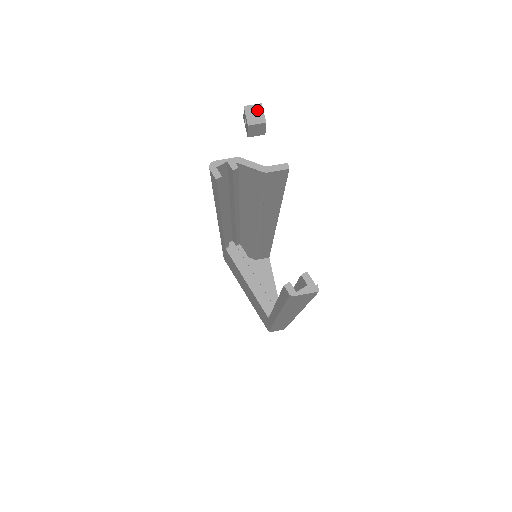
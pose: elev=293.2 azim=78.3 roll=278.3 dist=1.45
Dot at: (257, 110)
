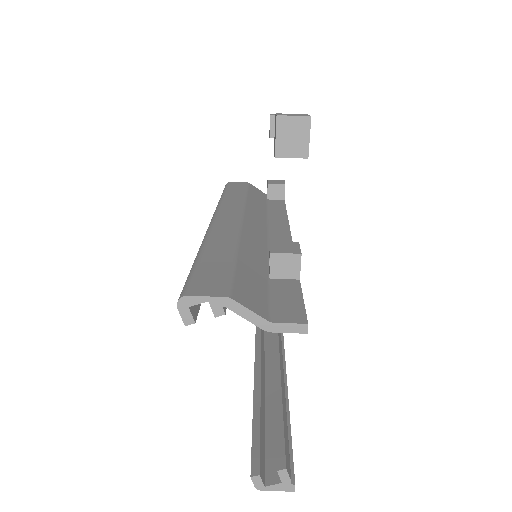
Dot at: (299, 129)
